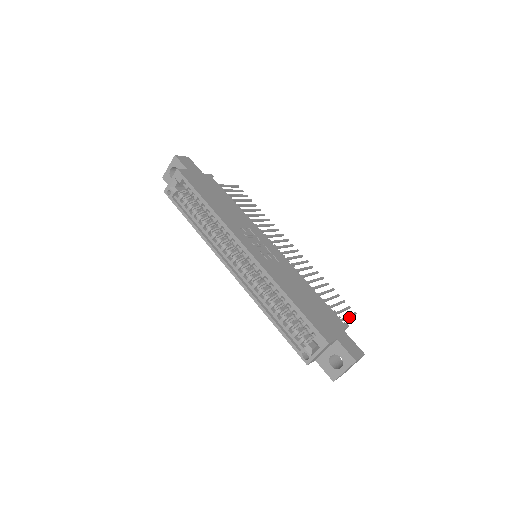
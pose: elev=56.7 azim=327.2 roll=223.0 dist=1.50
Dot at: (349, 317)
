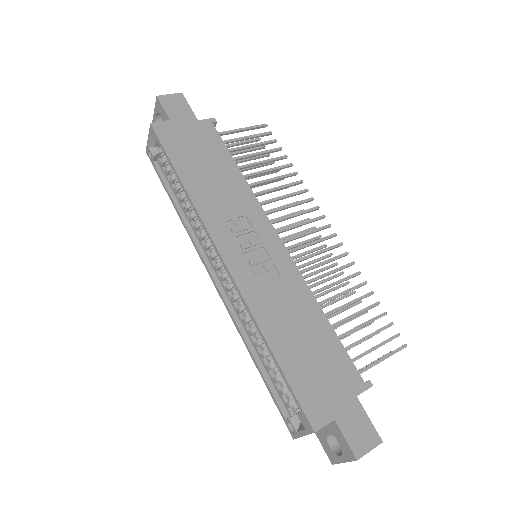
Dot at: (389, 356)
